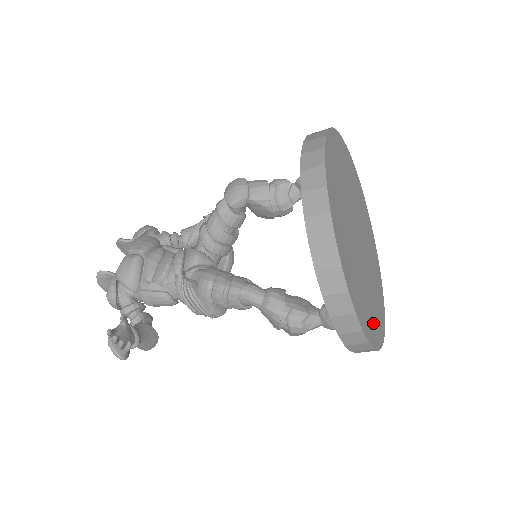
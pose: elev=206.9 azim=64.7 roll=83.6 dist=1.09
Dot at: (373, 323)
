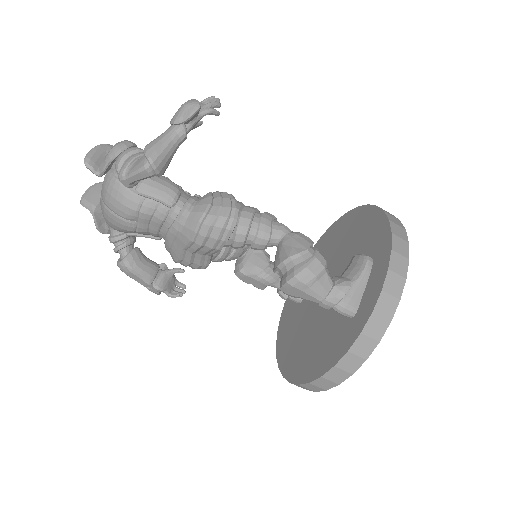
Dot at: occluded
